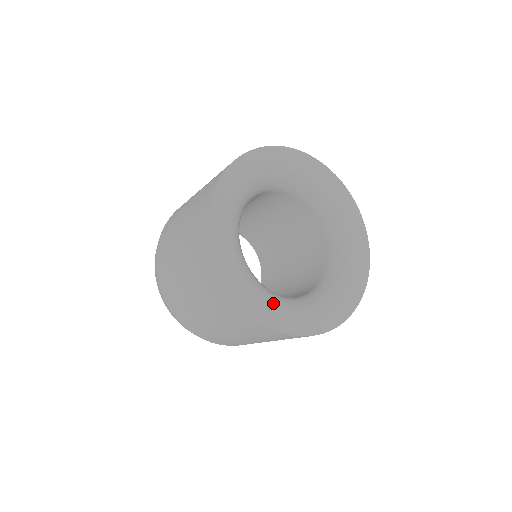
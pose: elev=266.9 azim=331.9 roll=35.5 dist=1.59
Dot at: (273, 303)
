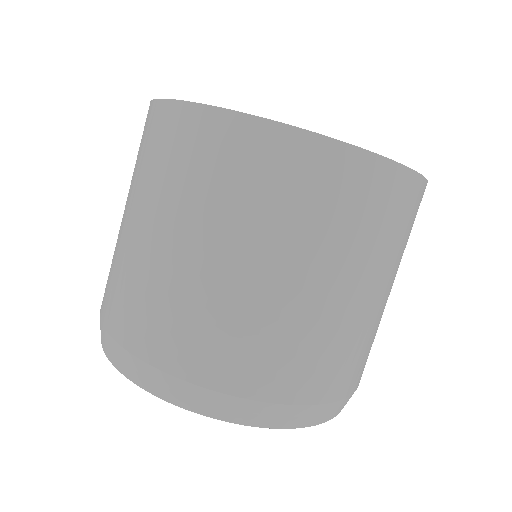
Dot at: occluded
